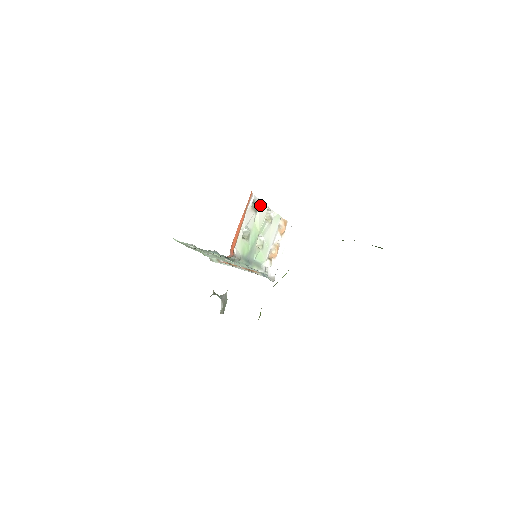
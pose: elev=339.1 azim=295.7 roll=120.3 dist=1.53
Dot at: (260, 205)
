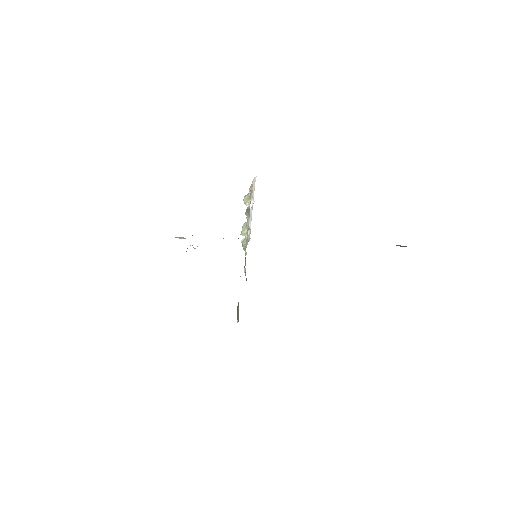
Dot at: (249, 205)
